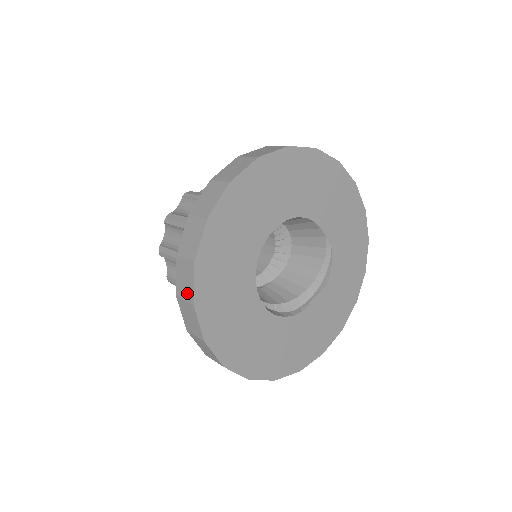
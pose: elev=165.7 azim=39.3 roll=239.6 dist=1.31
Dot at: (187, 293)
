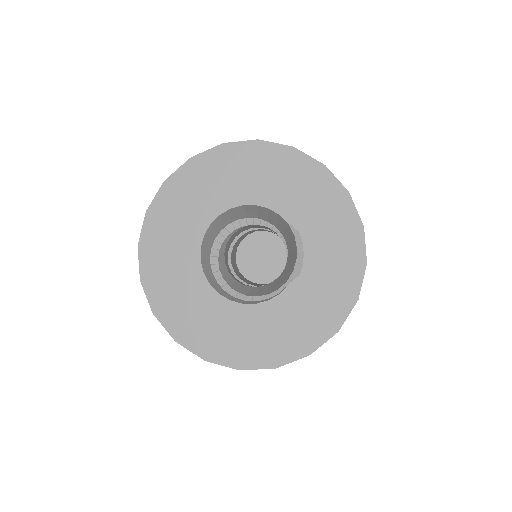
Dot at: occluded
